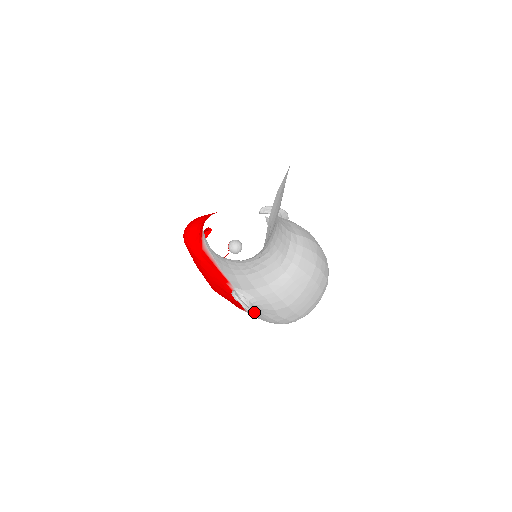
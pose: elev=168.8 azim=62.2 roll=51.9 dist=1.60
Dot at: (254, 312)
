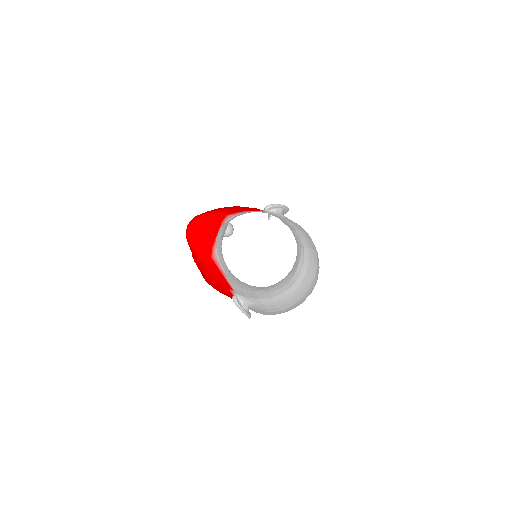
Dot at: (250, 314)
